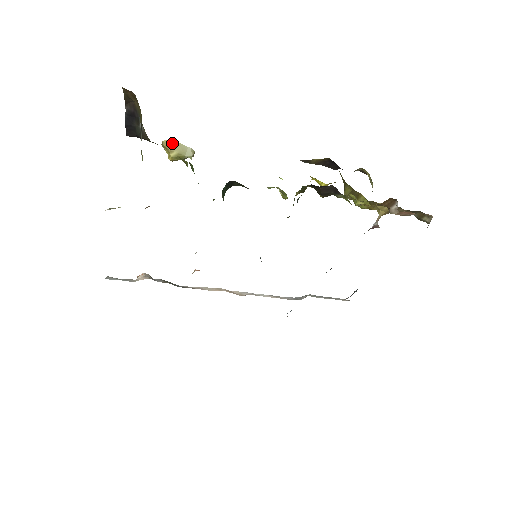
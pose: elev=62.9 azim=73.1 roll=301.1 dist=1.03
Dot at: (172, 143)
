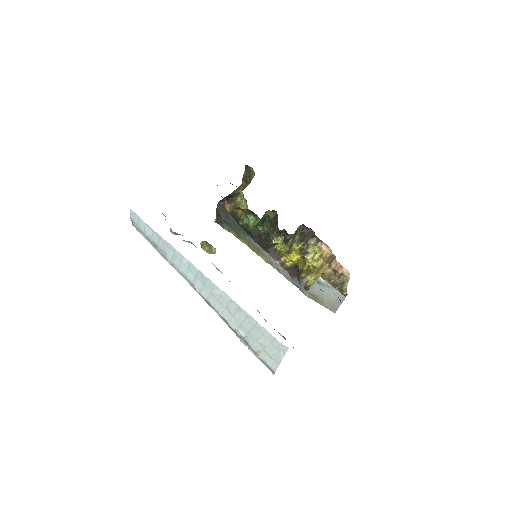
Dot at: (208, 243)
